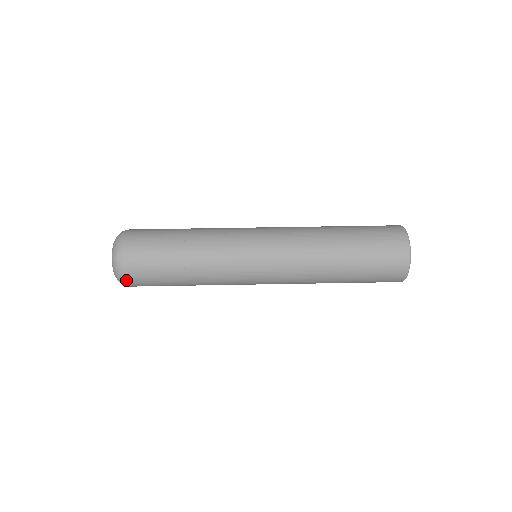
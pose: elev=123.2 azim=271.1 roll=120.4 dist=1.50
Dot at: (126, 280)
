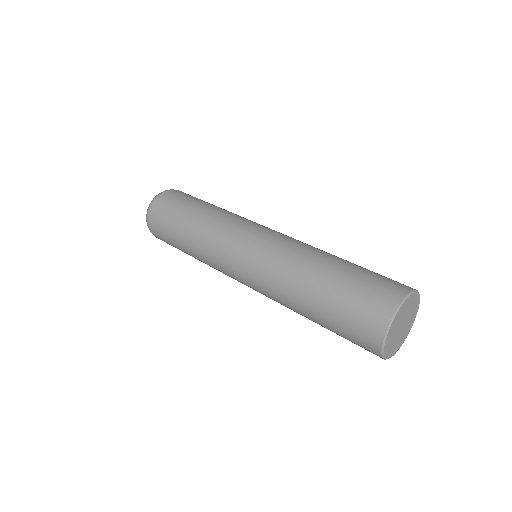
Dot at: occluded
